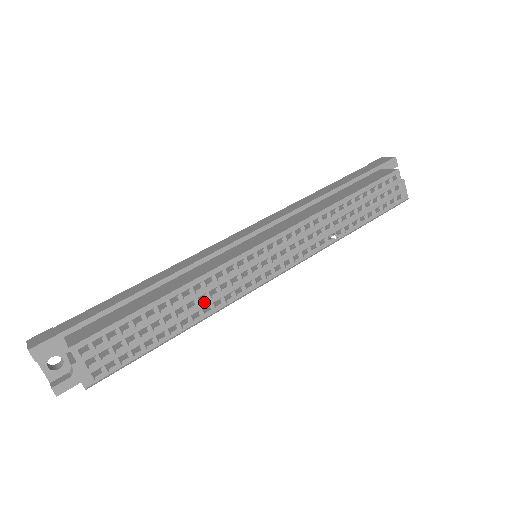
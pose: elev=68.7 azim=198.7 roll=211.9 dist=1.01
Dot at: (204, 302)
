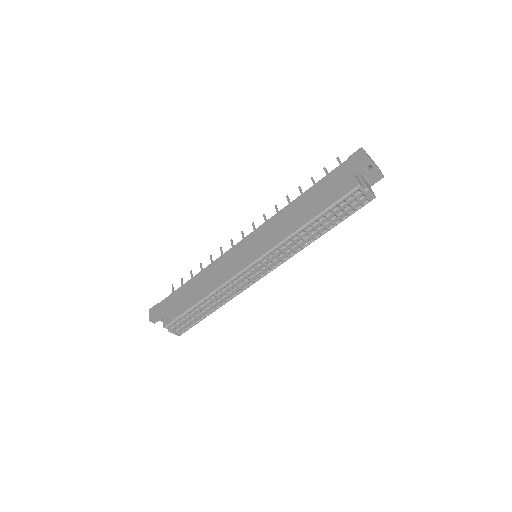
Dot at: (224, 297)
